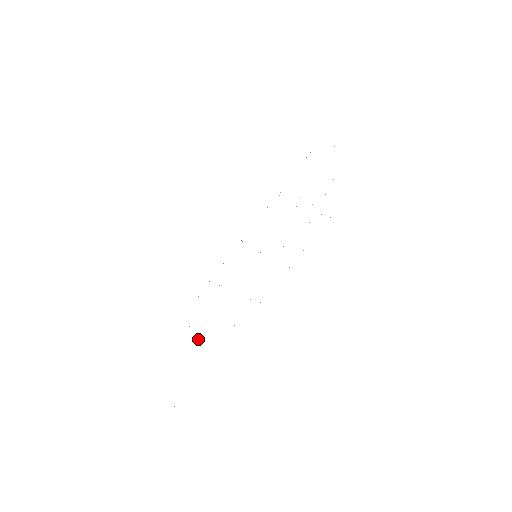
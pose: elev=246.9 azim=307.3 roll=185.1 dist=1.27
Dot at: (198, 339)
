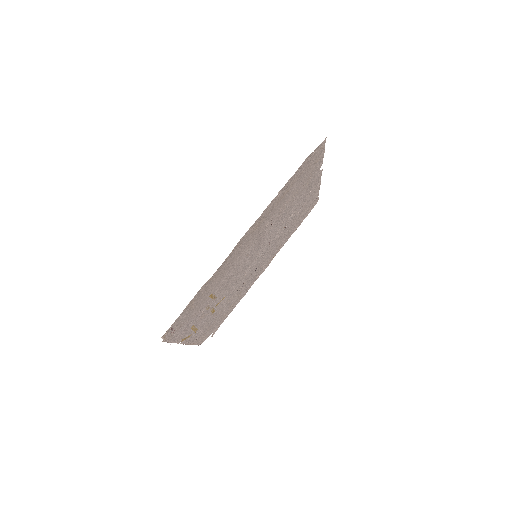
Dot at: (200, 316)
